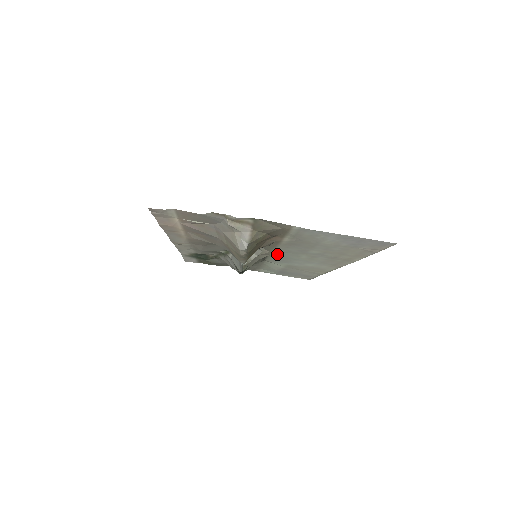
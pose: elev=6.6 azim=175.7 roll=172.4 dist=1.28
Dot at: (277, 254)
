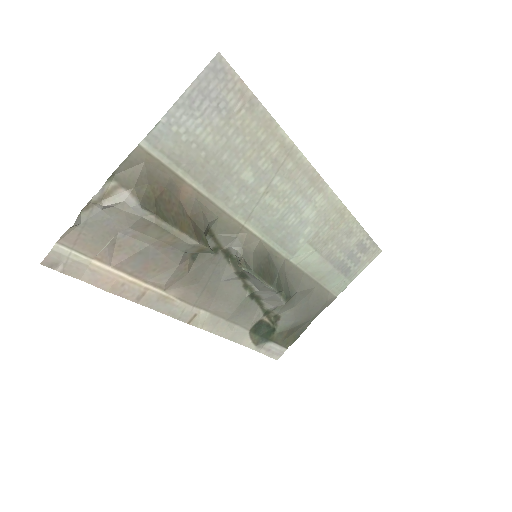
Dot at: (258, 229)
